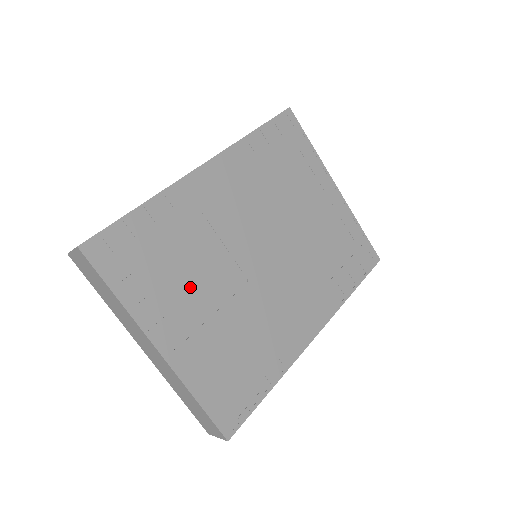
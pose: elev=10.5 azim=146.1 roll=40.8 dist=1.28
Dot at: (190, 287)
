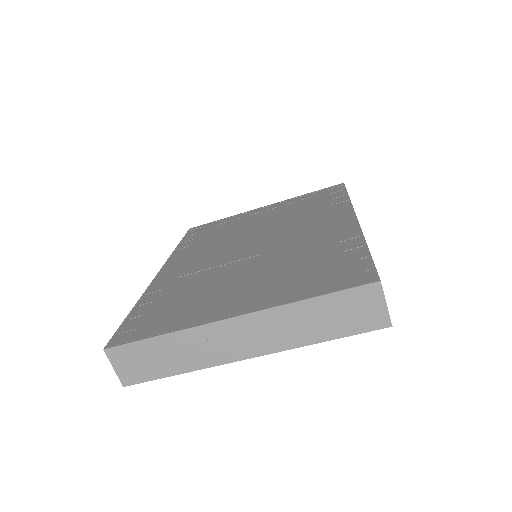
Dot at: (217, 289)
